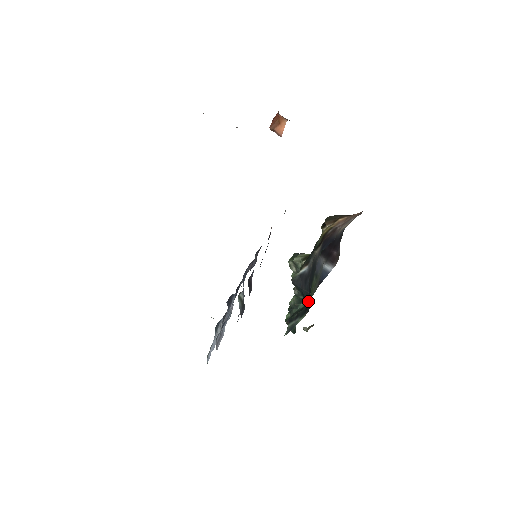
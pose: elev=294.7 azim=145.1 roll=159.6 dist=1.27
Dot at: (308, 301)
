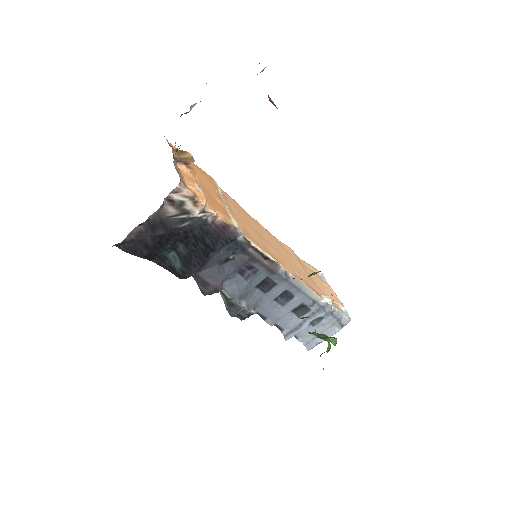
Dot at: occluded
